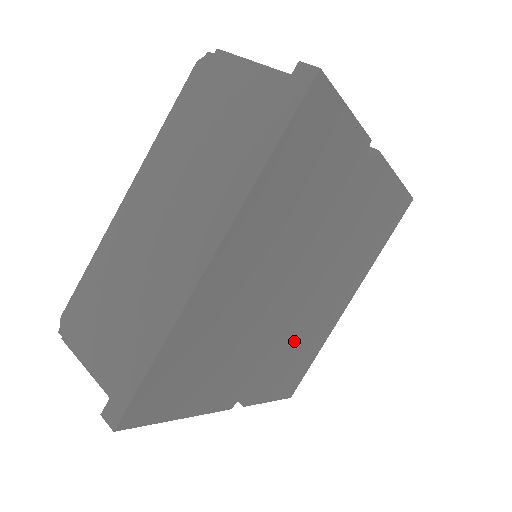
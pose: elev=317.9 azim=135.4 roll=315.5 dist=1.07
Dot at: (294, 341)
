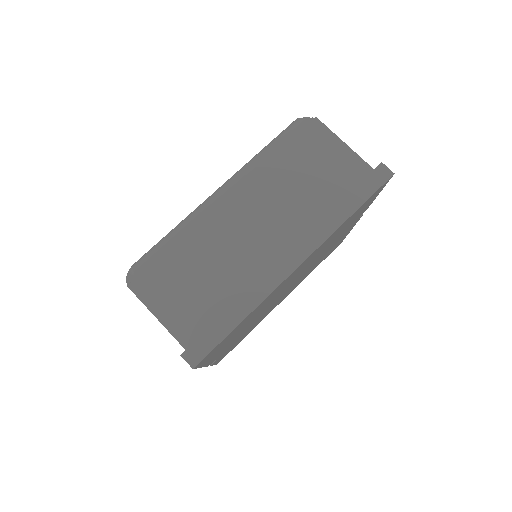
Dot at: (254, 324)
